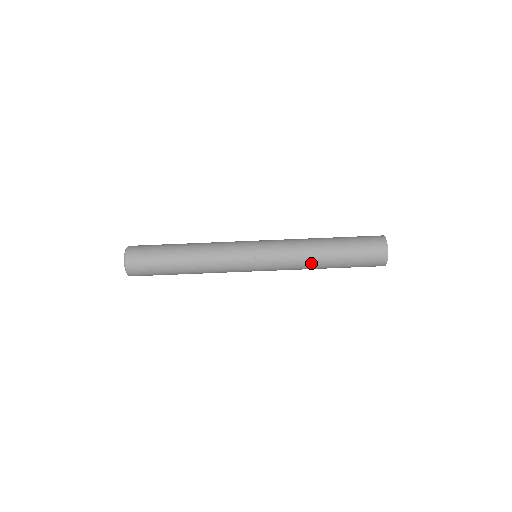
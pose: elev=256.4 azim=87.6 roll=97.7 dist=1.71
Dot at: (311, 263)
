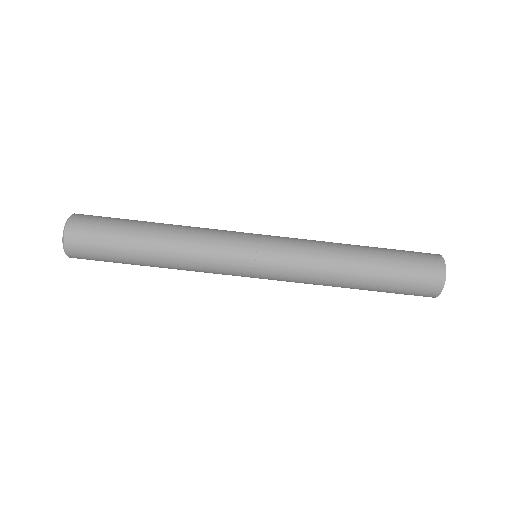
Dot at: (331, 285)
